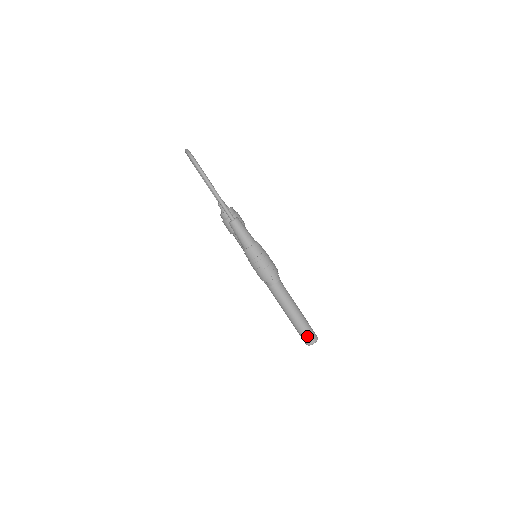
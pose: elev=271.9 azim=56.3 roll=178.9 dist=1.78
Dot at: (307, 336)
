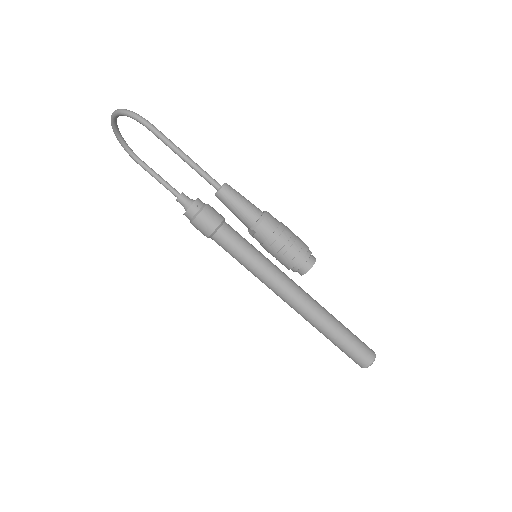
Dot at: (362, 353)
